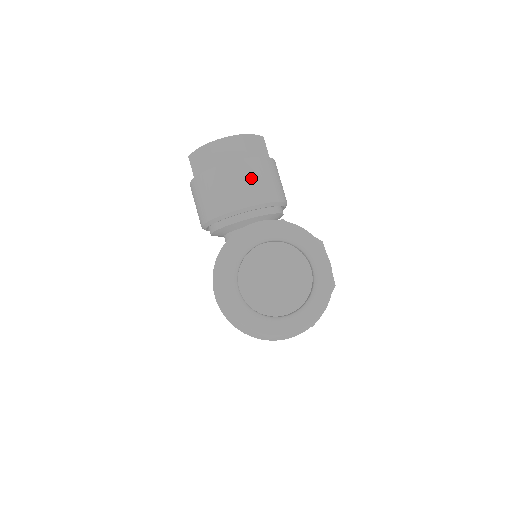
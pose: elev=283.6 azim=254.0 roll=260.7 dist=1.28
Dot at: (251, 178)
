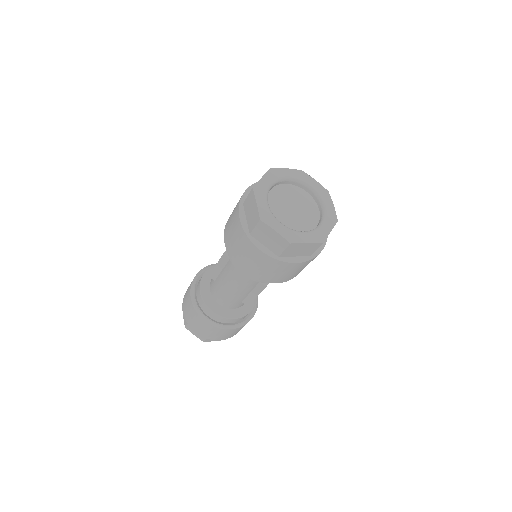
Dot at: occluded
